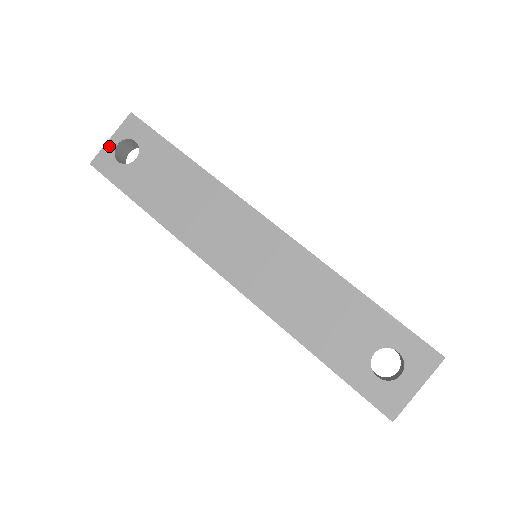
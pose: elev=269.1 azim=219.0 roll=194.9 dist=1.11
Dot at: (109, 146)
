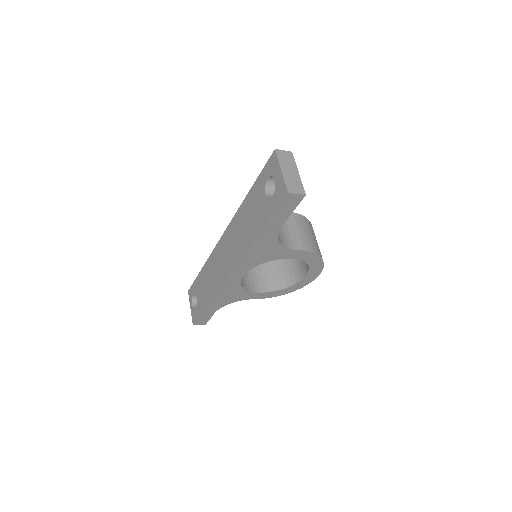
Dot at: (192, 310)
